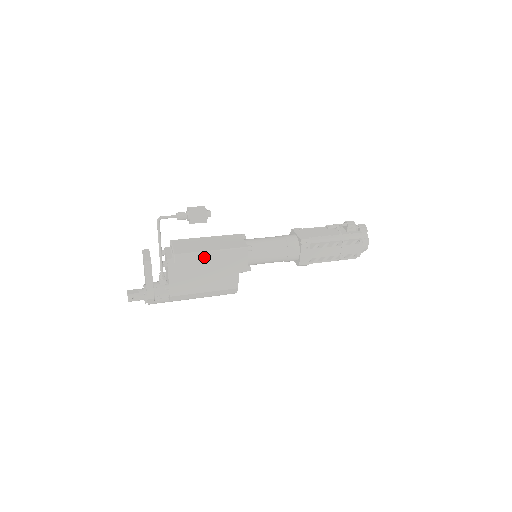
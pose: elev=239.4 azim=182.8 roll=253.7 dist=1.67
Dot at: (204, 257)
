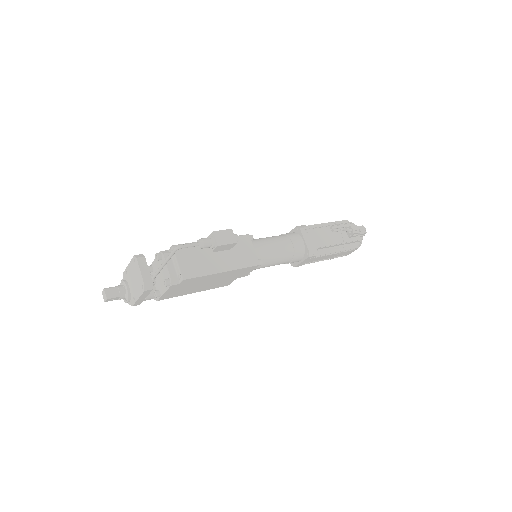
Dot at: (212, 276)
